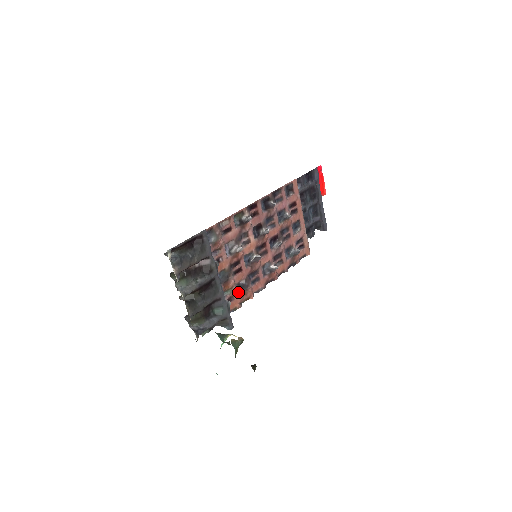
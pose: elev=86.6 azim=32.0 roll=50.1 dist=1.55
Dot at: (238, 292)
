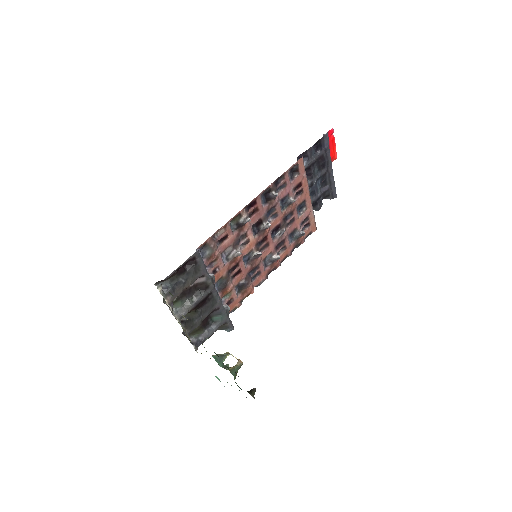
Dot at: (238, 292)
